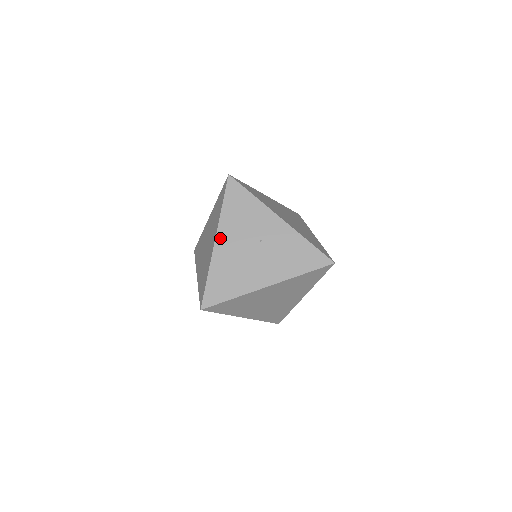
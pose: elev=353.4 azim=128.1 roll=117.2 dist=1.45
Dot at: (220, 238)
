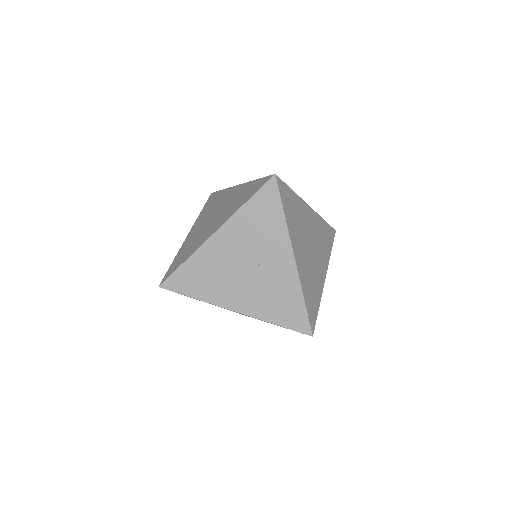
Dot at: (221, 234)
